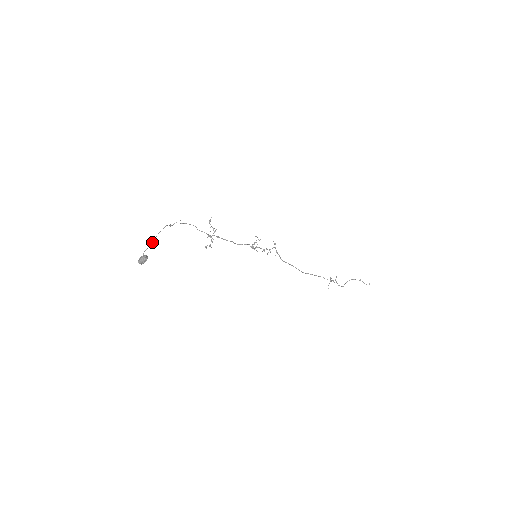
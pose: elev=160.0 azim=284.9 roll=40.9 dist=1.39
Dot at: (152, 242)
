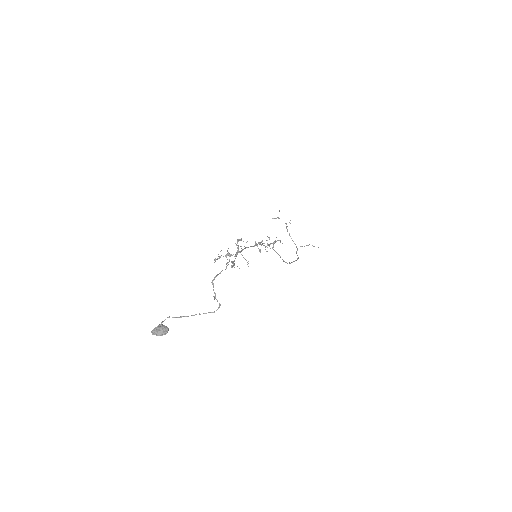
Dot at: (183, 316)
